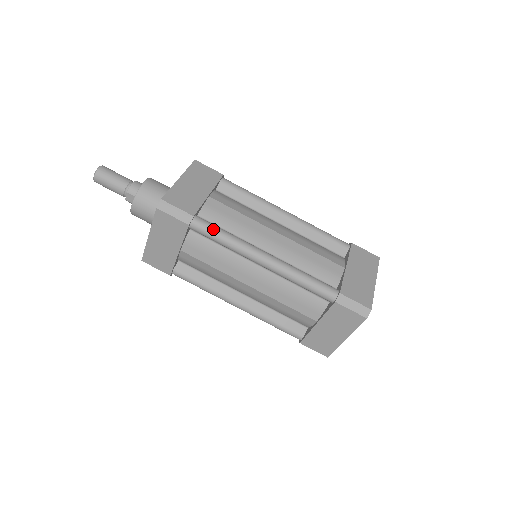
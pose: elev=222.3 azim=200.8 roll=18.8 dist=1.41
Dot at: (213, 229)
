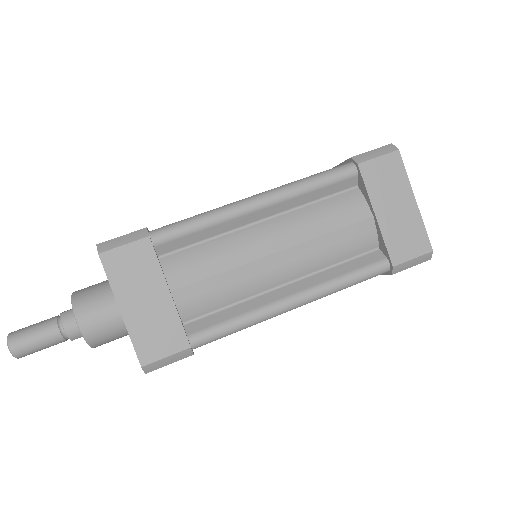
Dot at: (220, 334)
